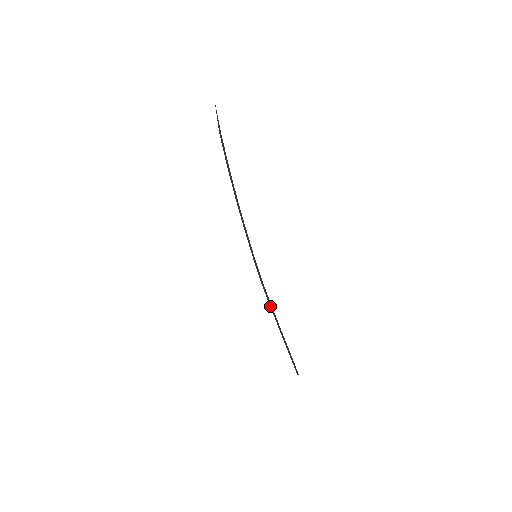
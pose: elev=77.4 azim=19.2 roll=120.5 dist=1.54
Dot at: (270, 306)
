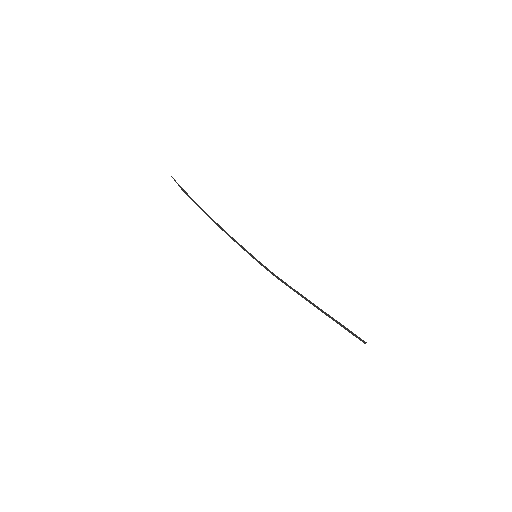
Dot at: occluded
